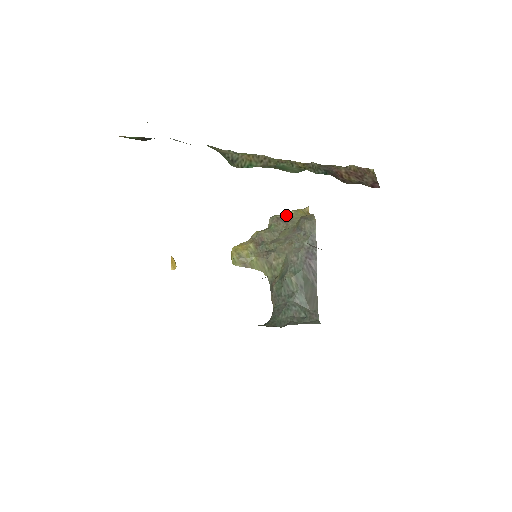
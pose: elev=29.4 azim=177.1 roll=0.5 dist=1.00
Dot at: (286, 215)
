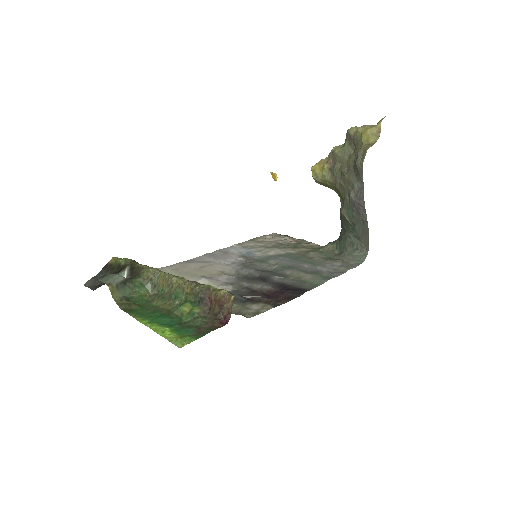
Dot at: (355, 135)
